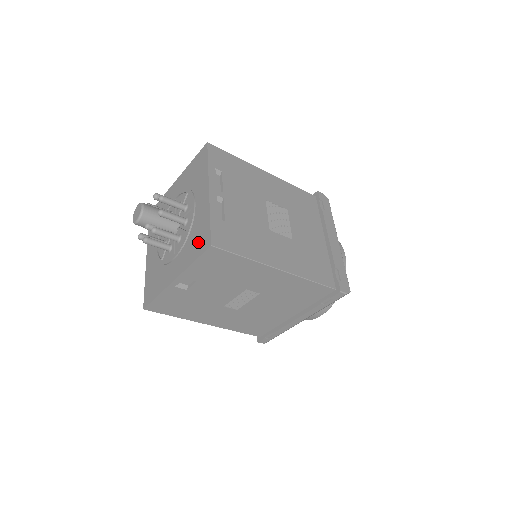
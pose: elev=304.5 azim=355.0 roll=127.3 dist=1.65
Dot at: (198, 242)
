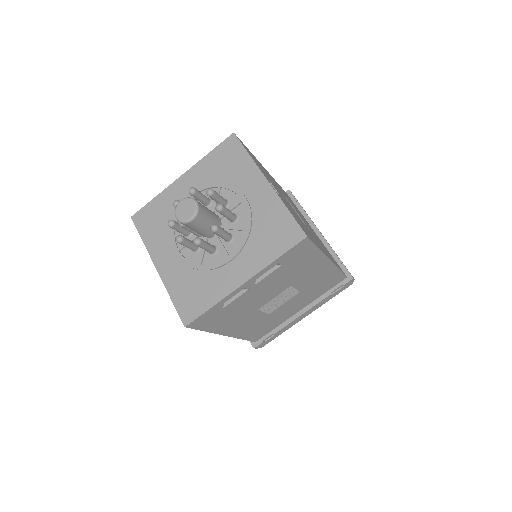
Dot at: (189, 298)
